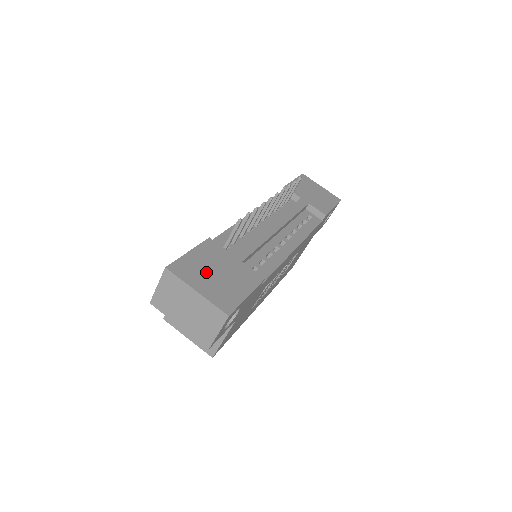
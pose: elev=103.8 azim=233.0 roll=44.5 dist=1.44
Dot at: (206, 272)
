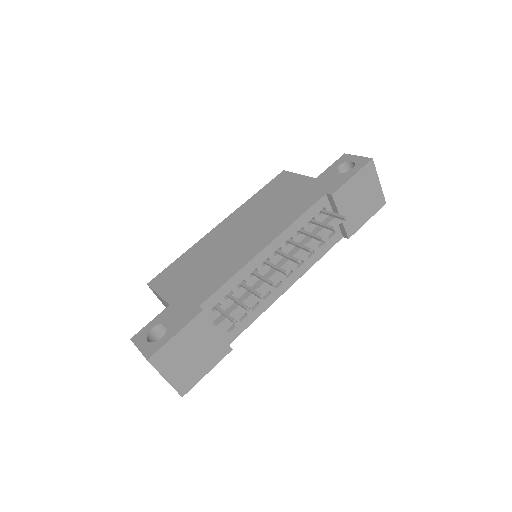
Dot at: (182, 356)
